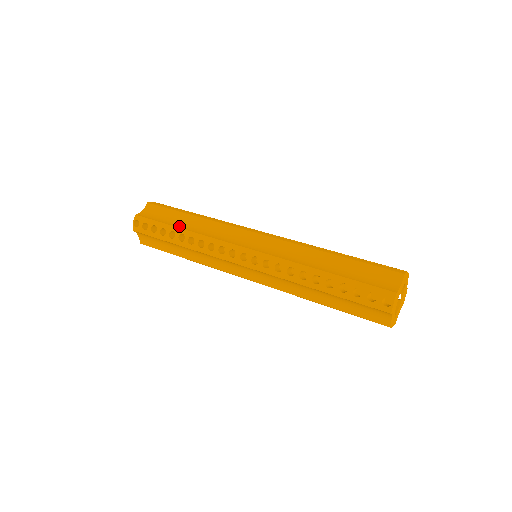
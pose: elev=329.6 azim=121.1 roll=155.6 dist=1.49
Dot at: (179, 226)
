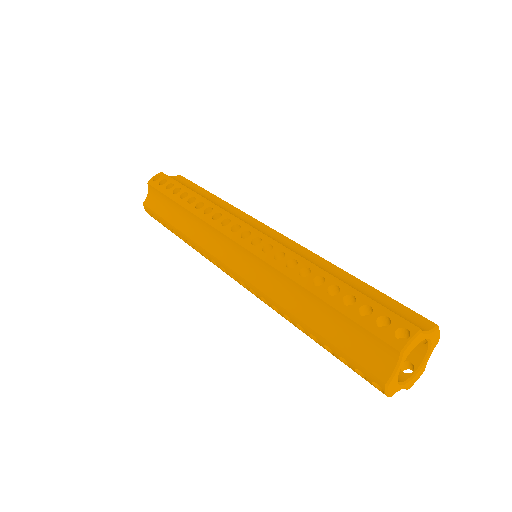
Dot at: occluded
